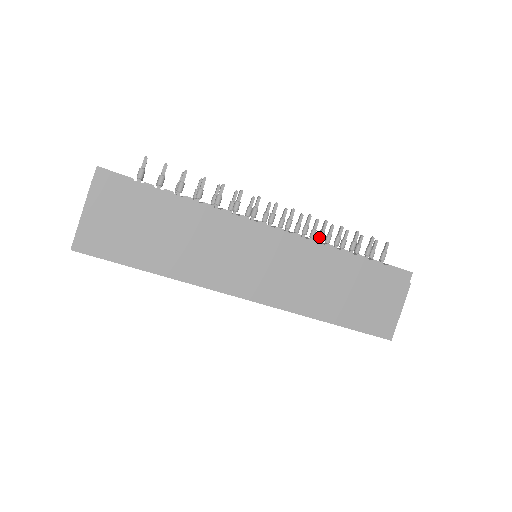
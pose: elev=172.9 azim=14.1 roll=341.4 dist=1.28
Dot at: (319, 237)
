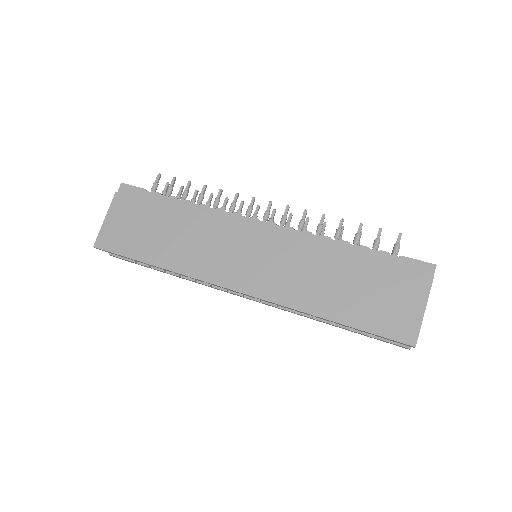
Dot at: (316, 231)
